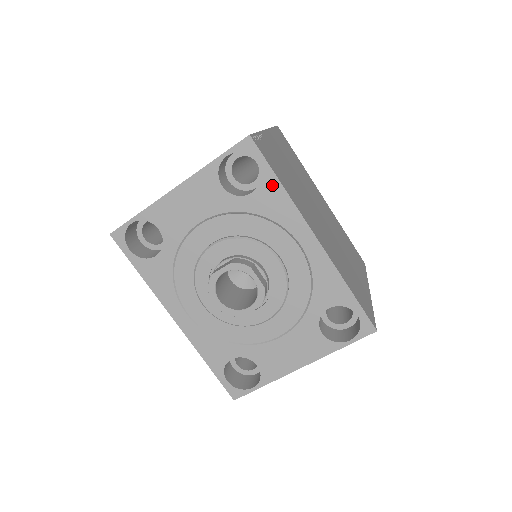
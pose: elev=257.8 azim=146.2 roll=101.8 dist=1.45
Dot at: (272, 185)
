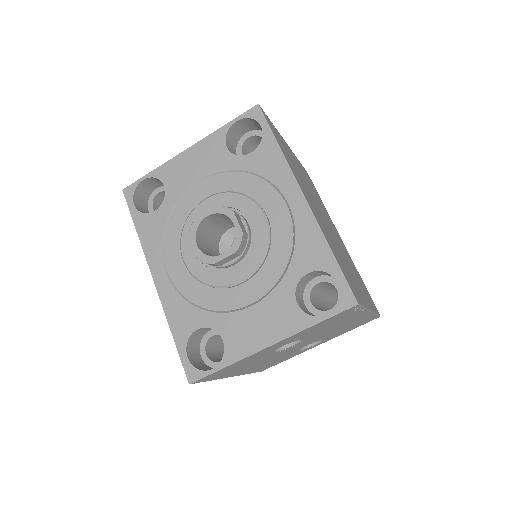
Dot at: (270, 146)
